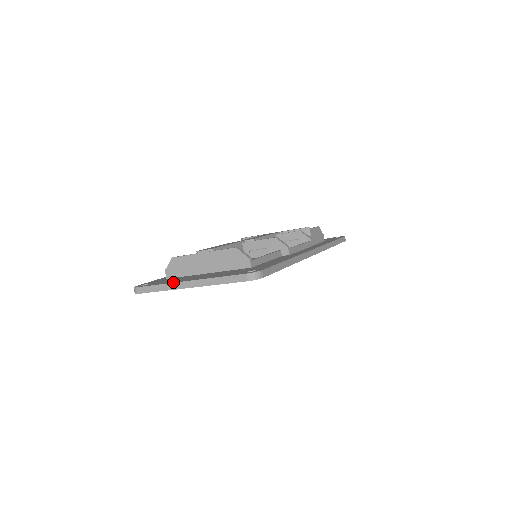
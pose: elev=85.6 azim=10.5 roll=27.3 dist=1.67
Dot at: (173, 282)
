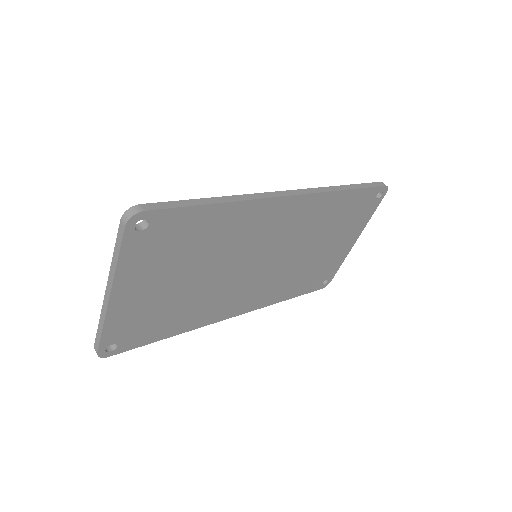
Dot at: (103, 307)
